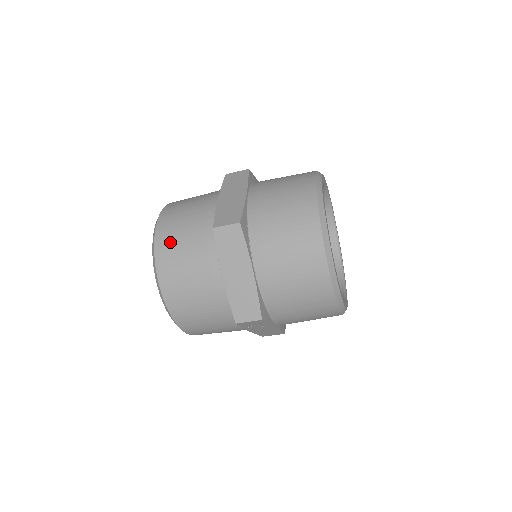
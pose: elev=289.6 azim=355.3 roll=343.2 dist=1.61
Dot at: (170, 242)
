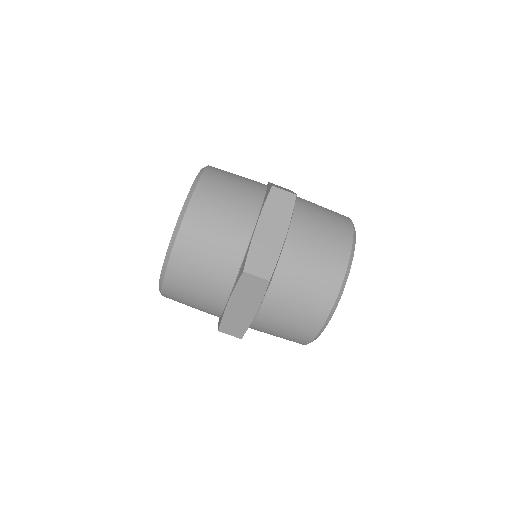
Dot at: (193, 247)
